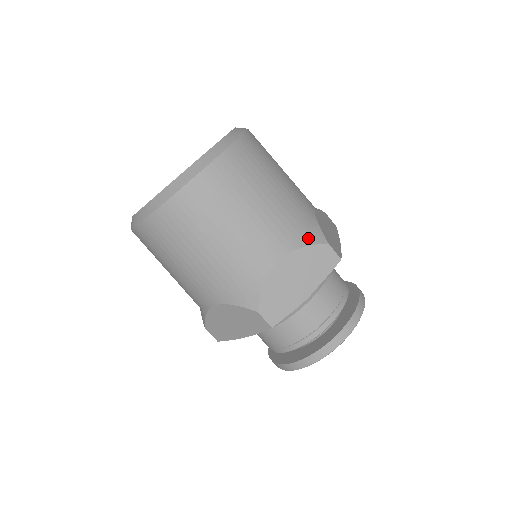
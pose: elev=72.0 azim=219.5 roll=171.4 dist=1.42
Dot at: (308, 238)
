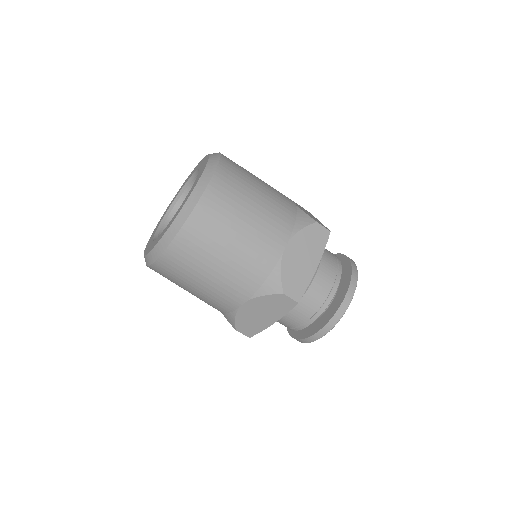
Dot at: (300, 223)
